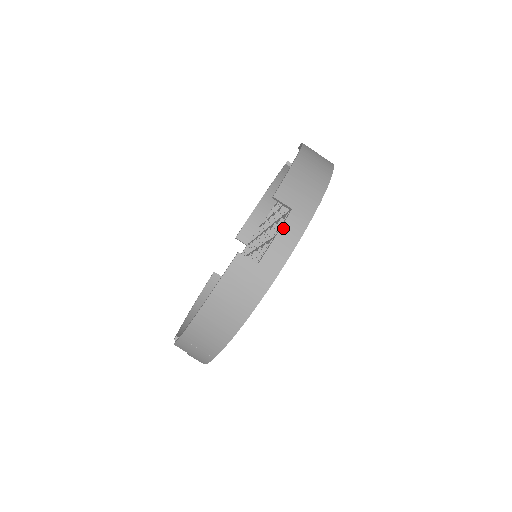
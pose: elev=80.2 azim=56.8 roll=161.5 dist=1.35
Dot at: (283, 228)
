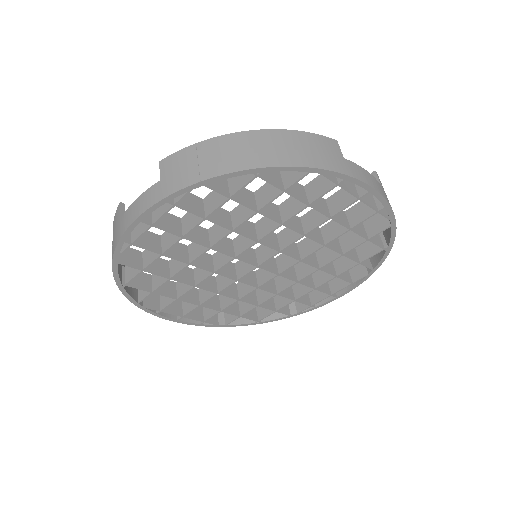
Dot at: (373, 177)
